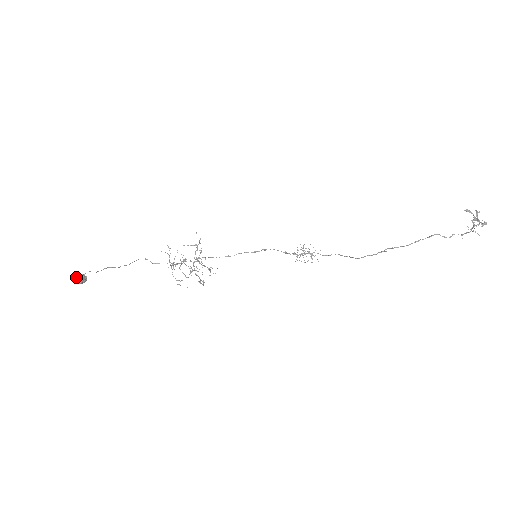
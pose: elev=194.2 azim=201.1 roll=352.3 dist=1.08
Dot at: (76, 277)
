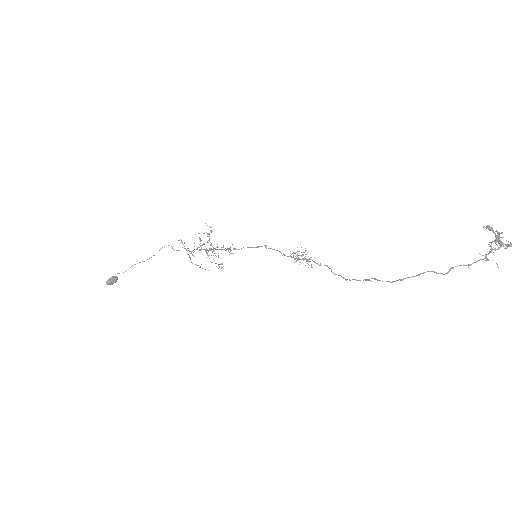
Dot at: (107, 281)
